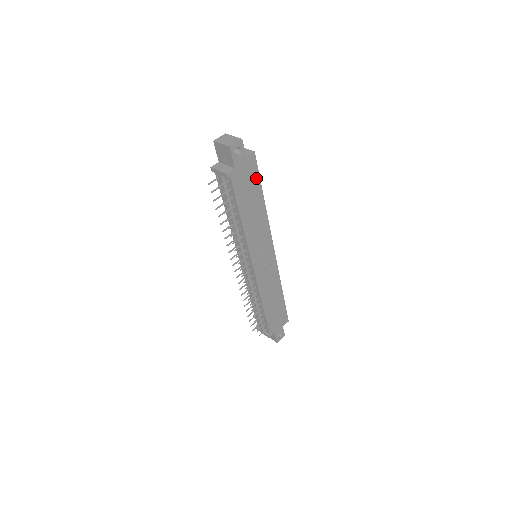
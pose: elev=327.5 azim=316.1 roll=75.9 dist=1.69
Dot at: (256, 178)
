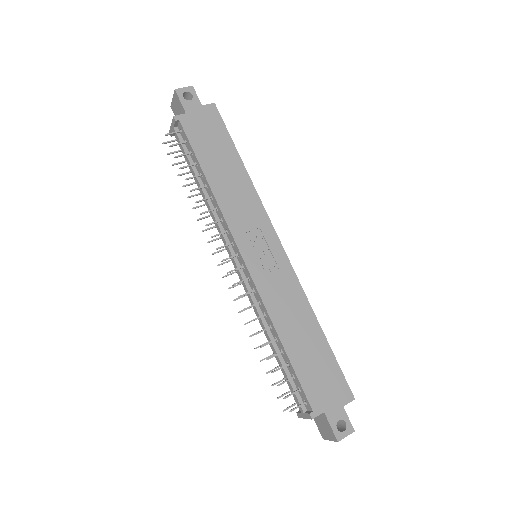
Dot at: (223, 133)
